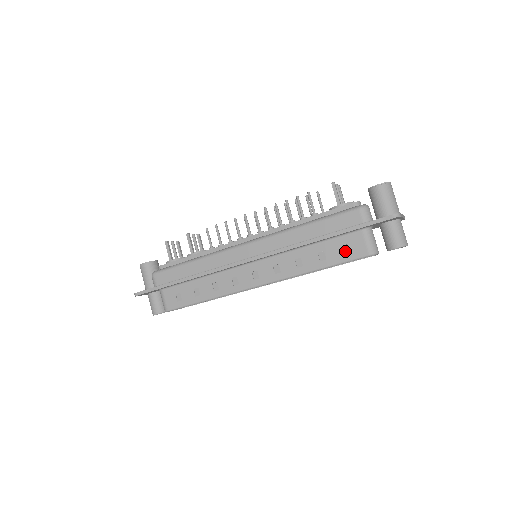
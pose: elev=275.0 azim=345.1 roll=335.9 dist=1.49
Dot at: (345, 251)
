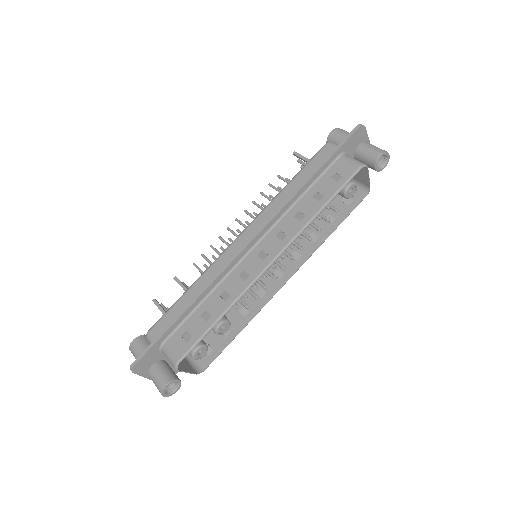
Dot at: (337, 179)
